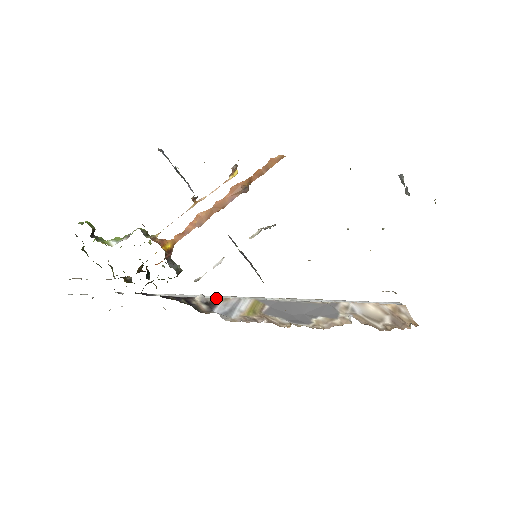
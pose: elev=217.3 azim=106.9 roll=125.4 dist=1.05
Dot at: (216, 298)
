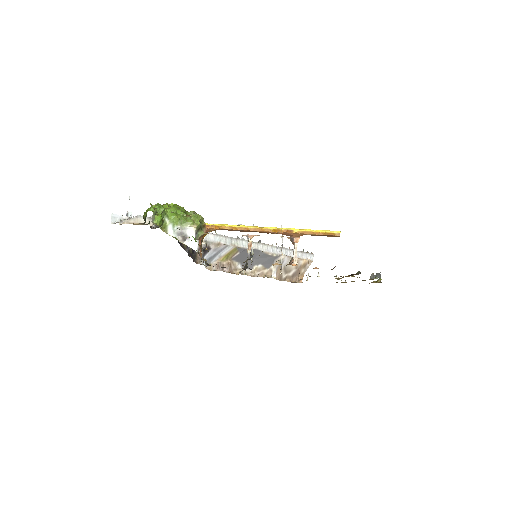
Dot at: (213, 242)
